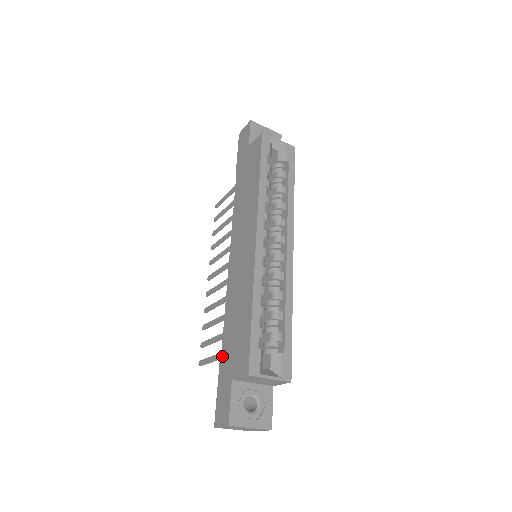
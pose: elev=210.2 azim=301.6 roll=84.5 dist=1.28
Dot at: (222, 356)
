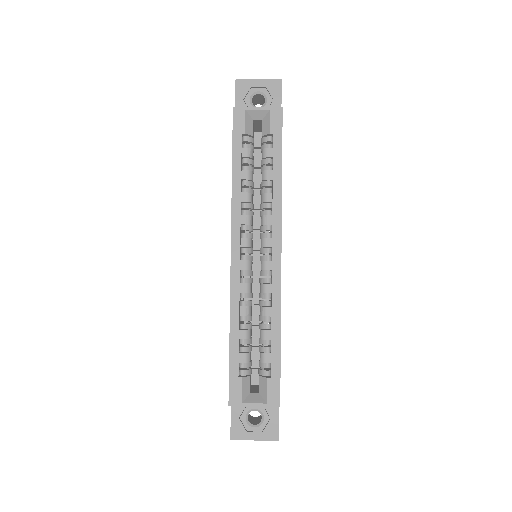
Dot at: occluded
